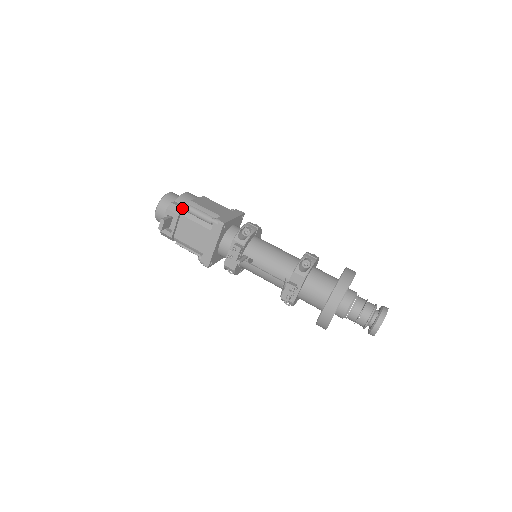
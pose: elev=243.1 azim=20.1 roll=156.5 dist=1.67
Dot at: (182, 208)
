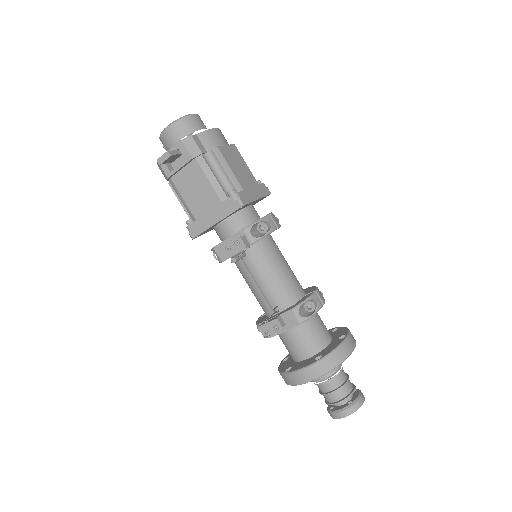
Dot at: (201, 151)
